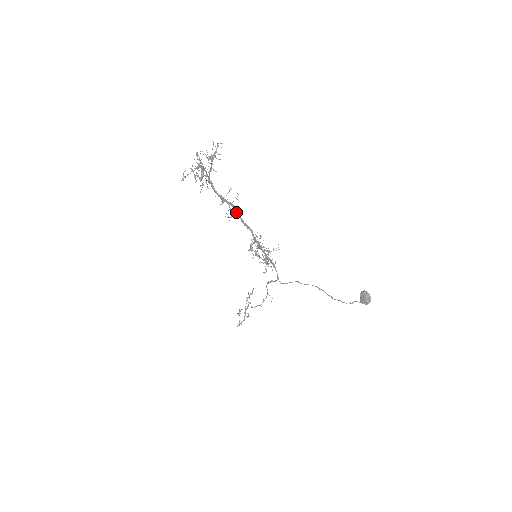
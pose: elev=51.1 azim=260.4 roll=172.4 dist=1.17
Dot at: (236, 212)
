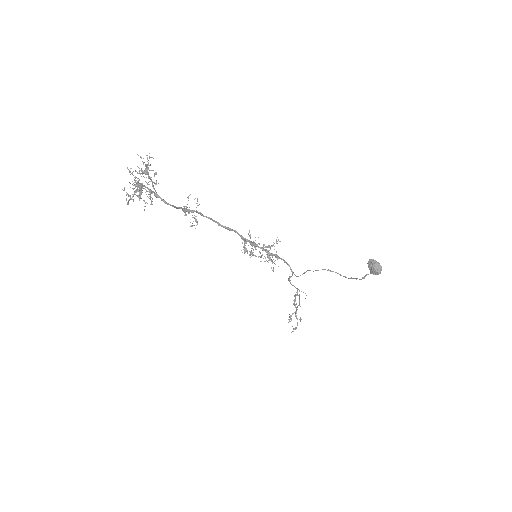
Dot at: occluded
